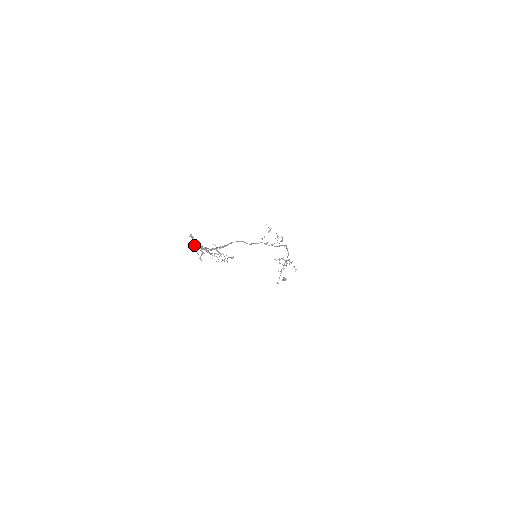
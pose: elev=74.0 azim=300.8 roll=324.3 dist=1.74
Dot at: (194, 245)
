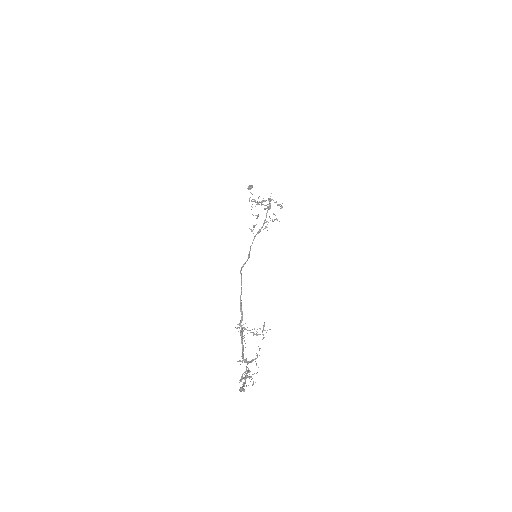
Dot at: (243, 385)
